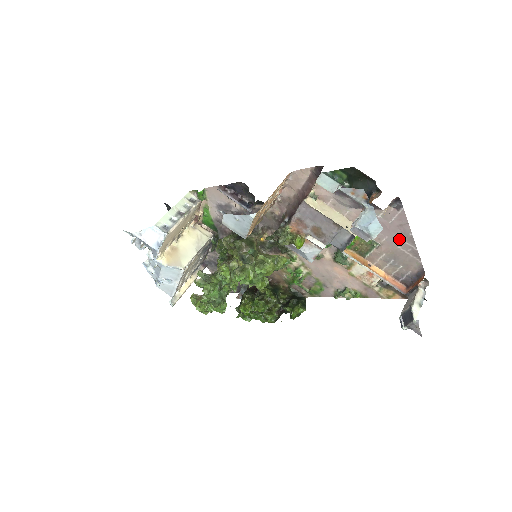
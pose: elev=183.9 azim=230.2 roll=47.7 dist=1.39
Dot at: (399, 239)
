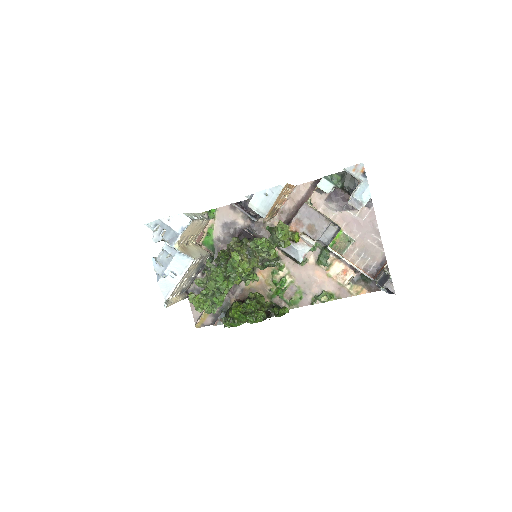
Dot at: (369, 233)
